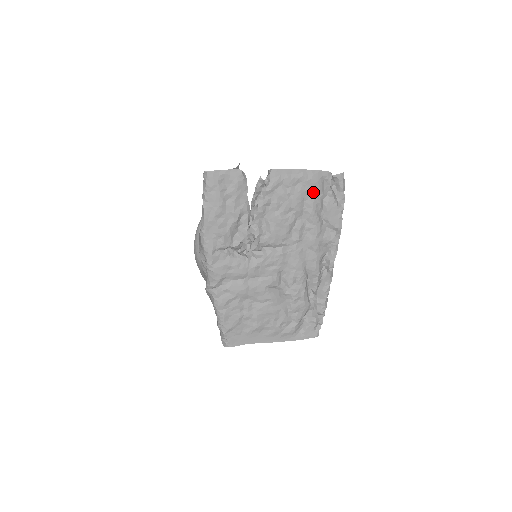
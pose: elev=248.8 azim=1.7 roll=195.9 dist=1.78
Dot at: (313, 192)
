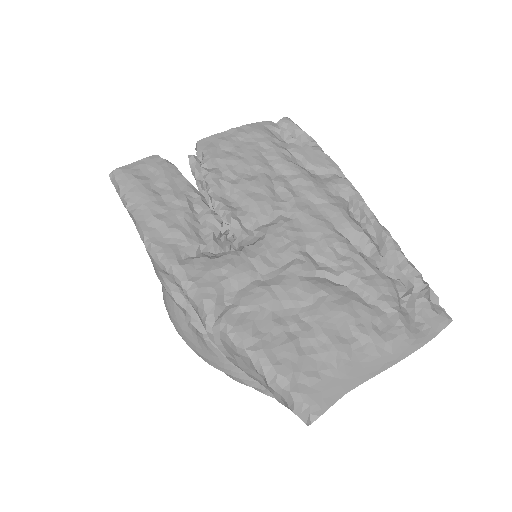
Dot at: (266, 142)
